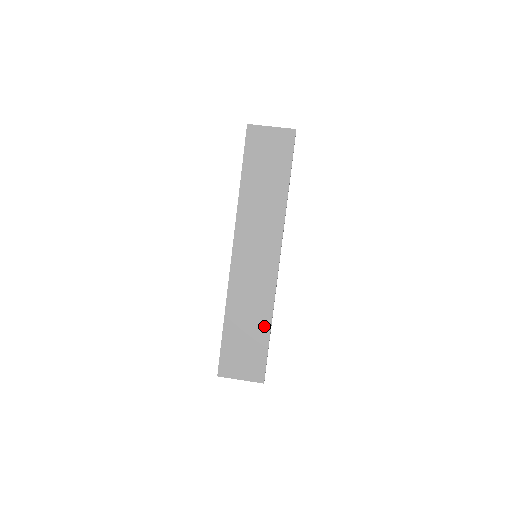
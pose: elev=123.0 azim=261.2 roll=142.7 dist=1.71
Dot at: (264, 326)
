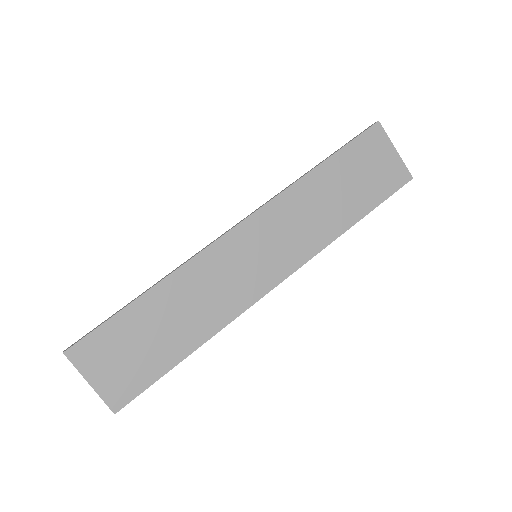
Dot at: (187, 343)
